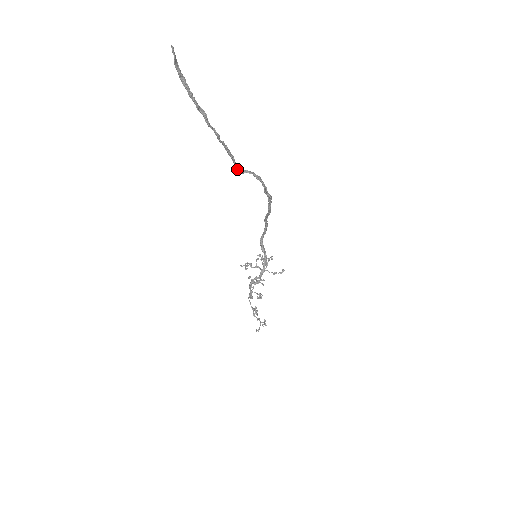
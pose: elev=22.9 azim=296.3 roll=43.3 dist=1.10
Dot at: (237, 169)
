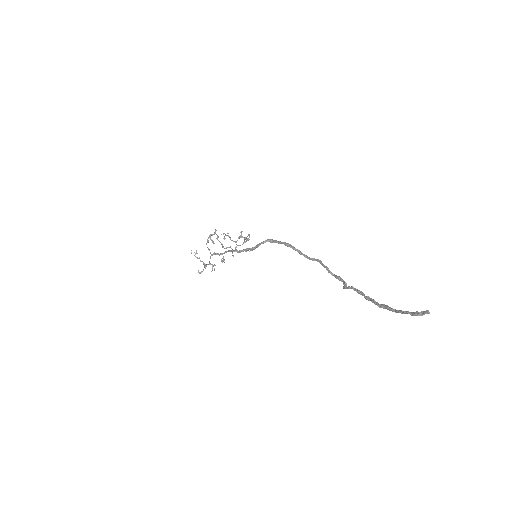
Dot at: occluded
